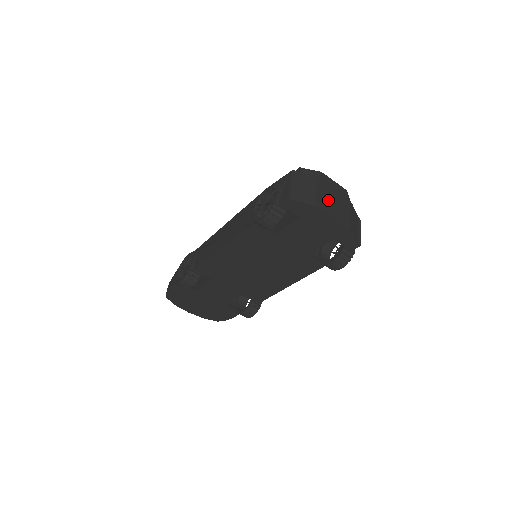
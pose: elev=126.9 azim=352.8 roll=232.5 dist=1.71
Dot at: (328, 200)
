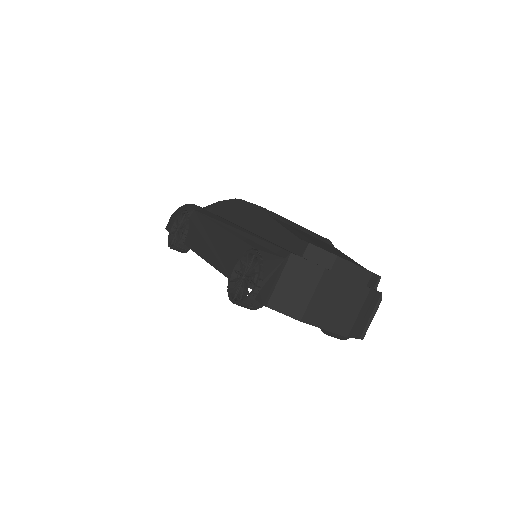
Dot at: (328, 303)
